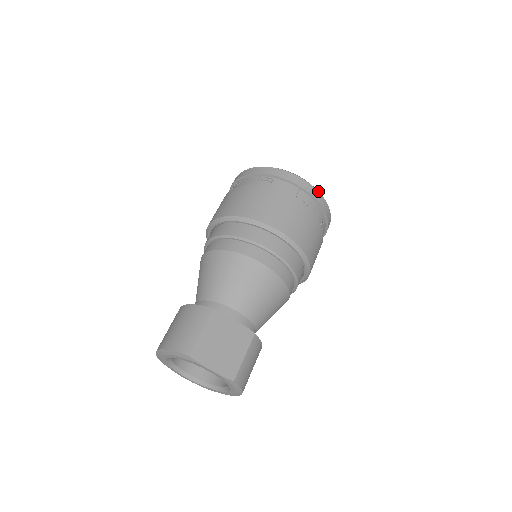
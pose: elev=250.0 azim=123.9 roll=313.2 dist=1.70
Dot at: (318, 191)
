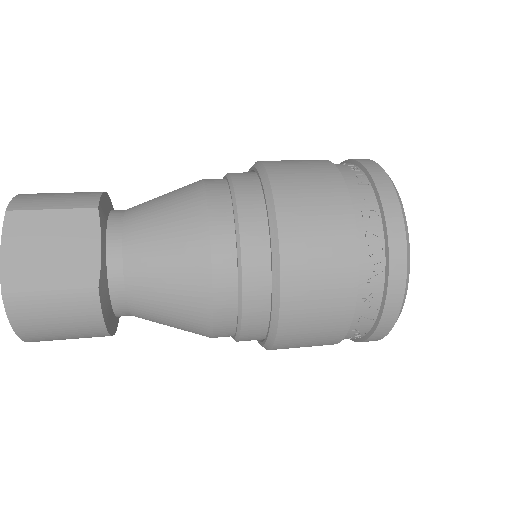
Dot at: (407, 251)
